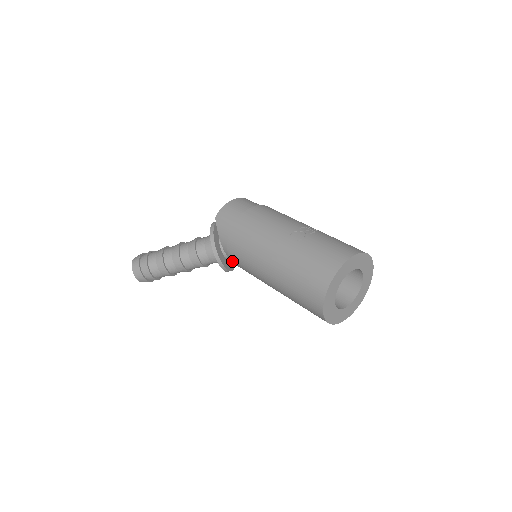
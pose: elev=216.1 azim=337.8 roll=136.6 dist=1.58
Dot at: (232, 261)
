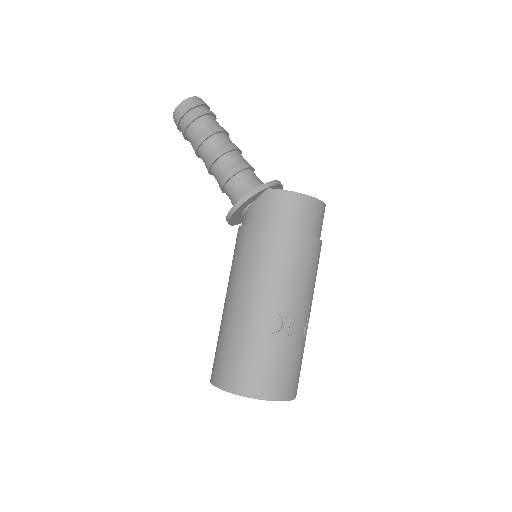
Dot at: occluded
